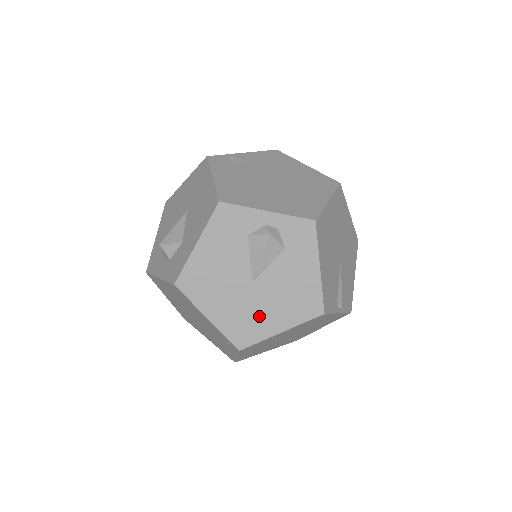
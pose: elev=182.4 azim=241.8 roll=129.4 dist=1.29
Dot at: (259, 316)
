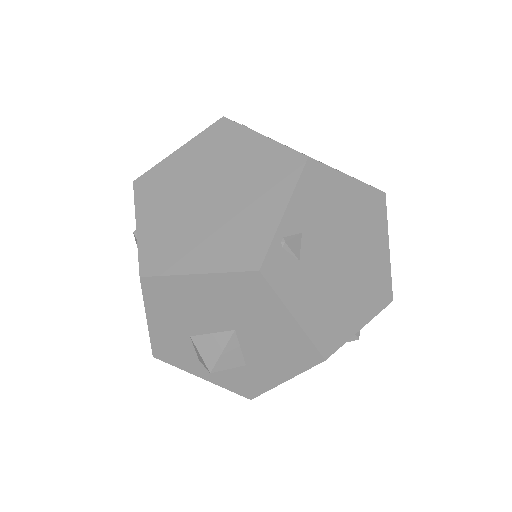
Dot at: occluded
